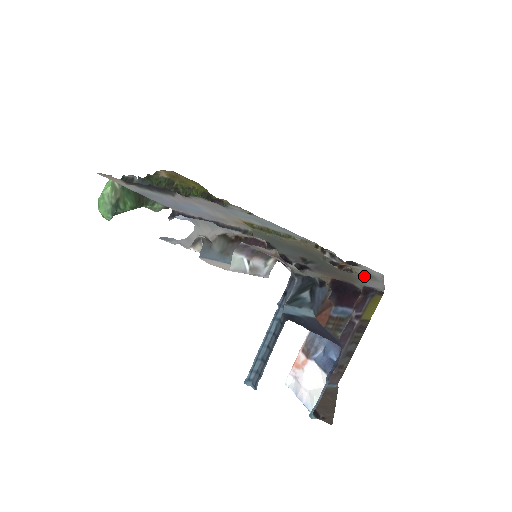
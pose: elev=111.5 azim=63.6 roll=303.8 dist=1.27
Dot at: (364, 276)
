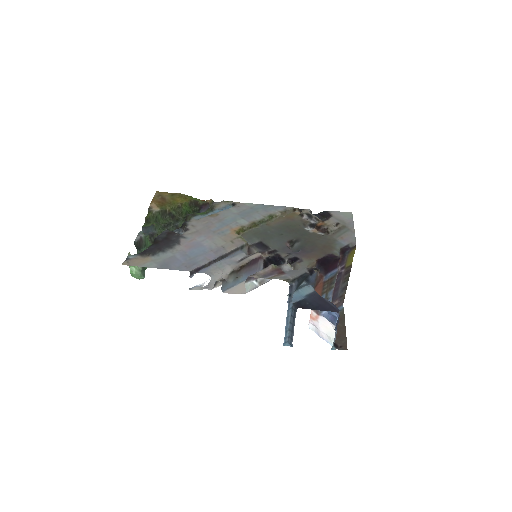
Dot at: (338, 231)
